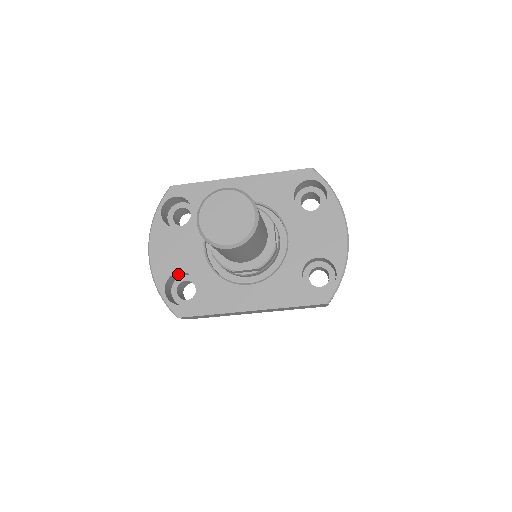
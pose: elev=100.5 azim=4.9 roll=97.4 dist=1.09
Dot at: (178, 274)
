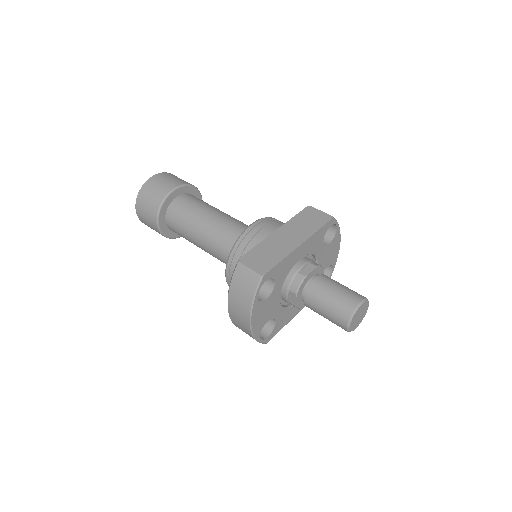
Dot at: occluded
